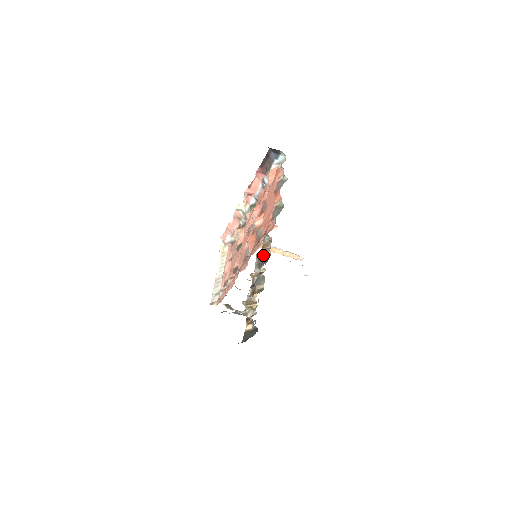
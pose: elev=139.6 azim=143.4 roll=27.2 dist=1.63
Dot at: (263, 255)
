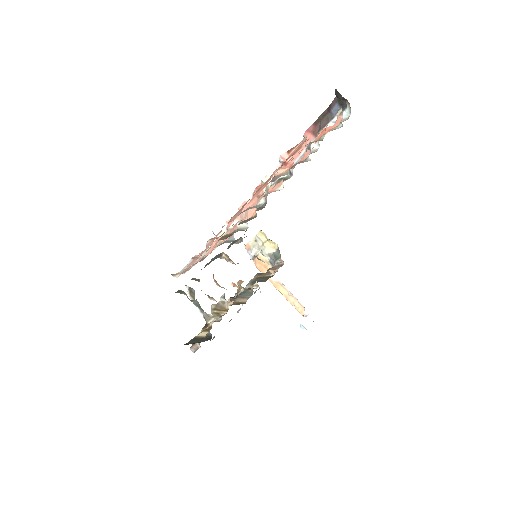
Dot at: (264, 275)
